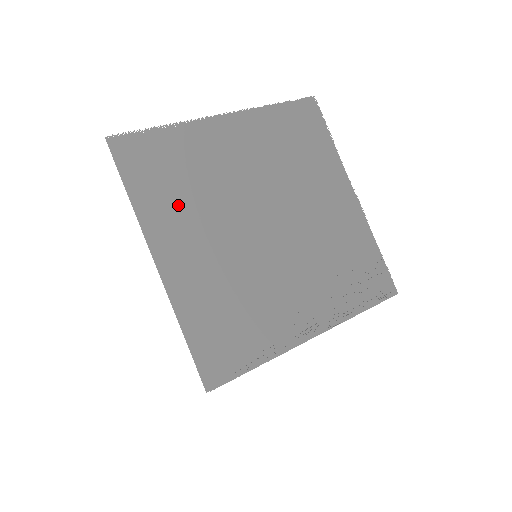
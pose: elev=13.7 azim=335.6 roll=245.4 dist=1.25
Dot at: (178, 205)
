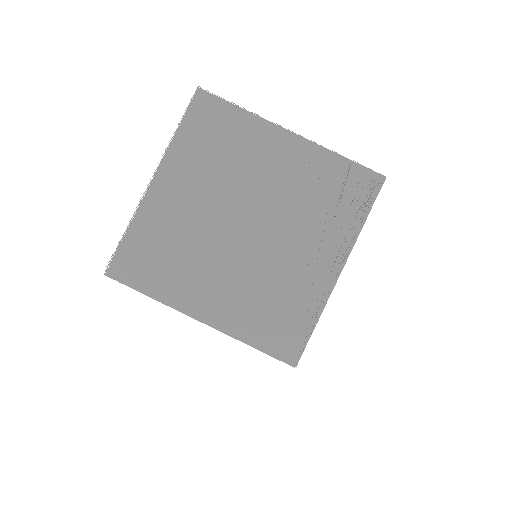
Dot at: (180, 273)
